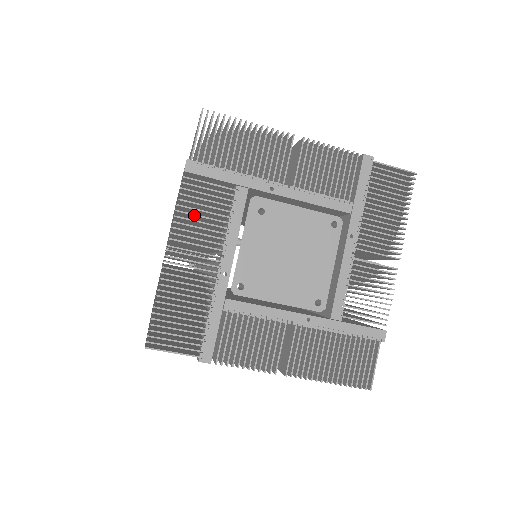
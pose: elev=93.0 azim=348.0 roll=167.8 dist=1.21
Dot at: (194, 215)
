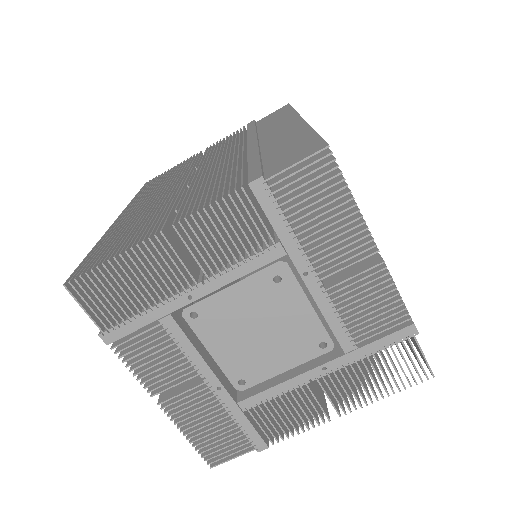
Dot at: (216, 228)
